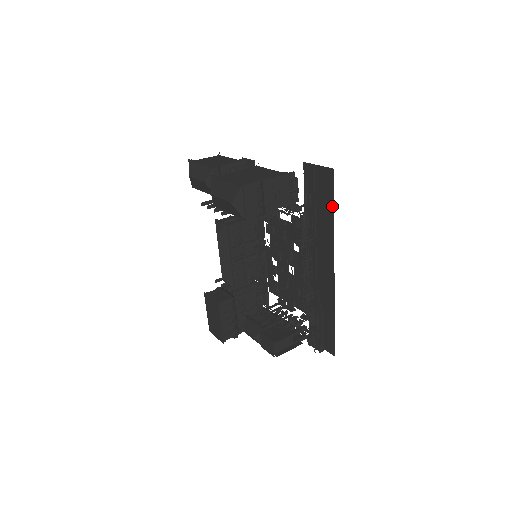
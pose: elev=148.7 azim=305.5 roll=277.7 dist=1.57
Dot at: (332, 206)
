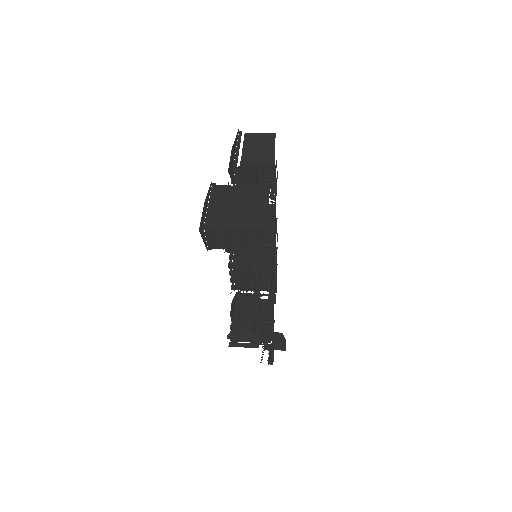
Dot at: occluded
